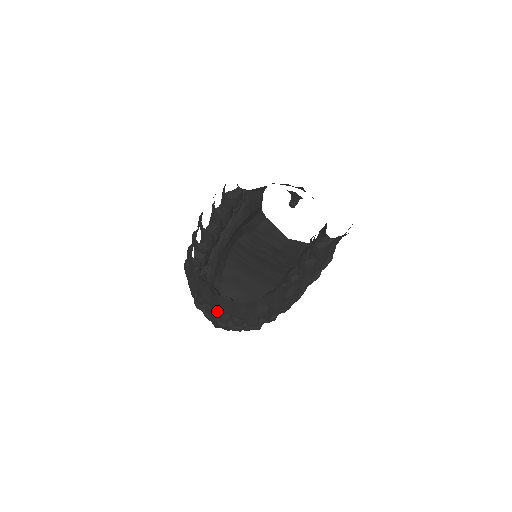
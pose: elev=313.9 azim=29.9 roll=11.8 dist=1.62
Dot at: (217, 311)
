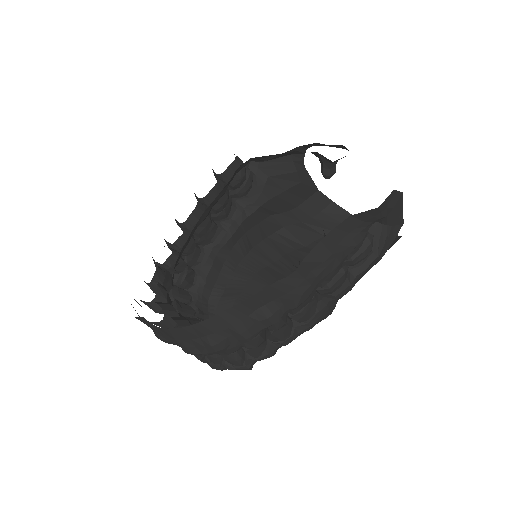
Dot at: occluded
